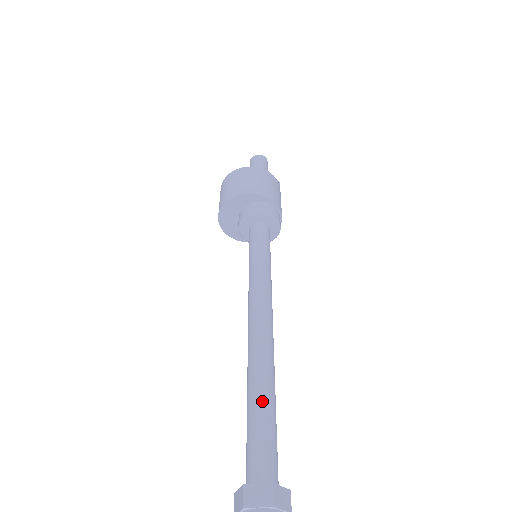
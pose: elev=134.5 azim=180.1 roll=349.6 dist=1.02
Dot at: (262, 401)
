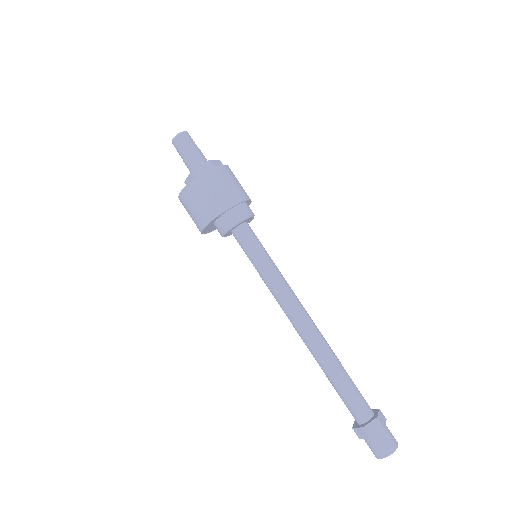
Dot at: (332, 379)
